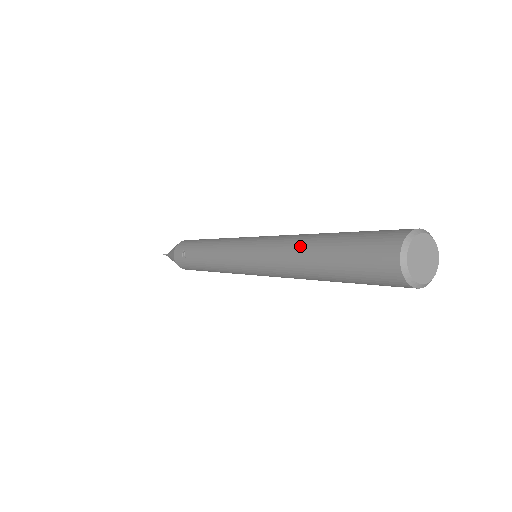
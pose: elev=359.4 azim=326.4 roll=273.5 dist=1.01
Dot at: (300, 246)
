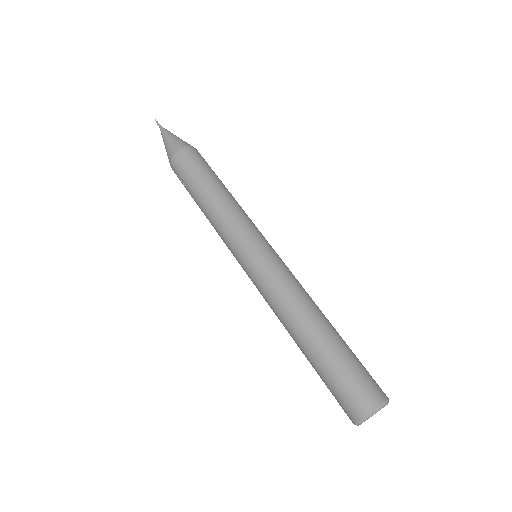
Dot at: (293, 328)
